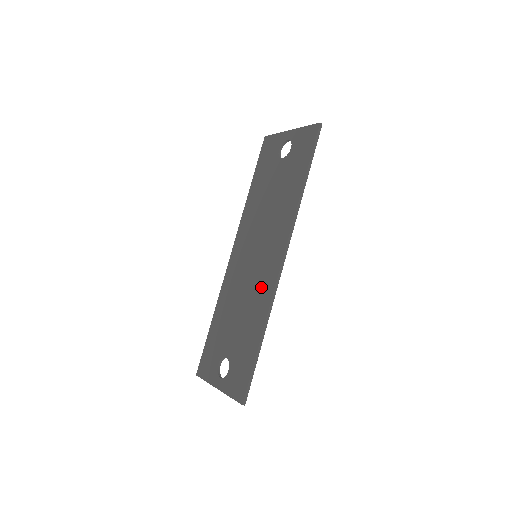
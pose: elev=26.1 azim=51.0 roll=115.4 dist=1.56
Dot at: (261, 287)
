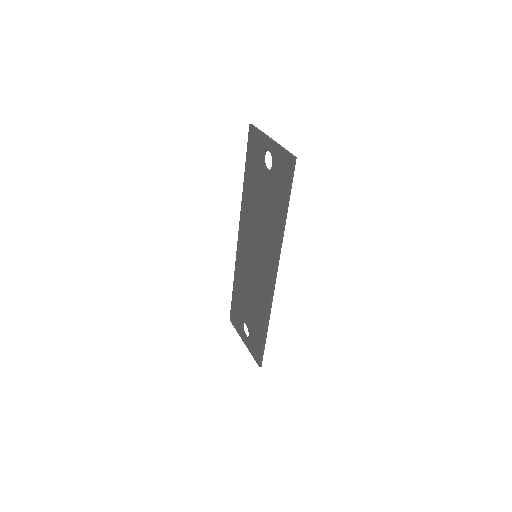
Dot at: (262, 290)
